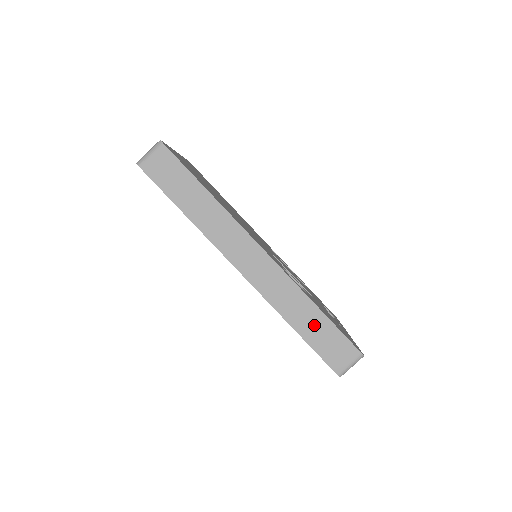
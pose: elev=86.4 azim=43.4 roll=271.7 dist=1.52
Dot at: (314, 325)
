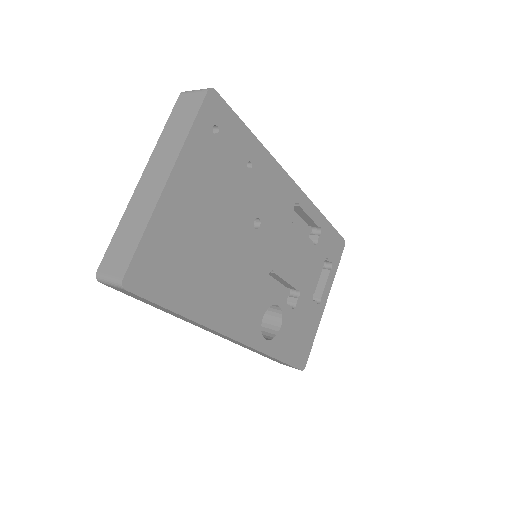
Dot at: (269, 357)
